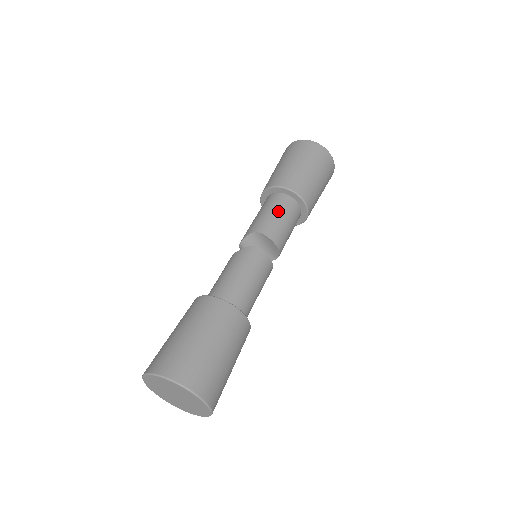
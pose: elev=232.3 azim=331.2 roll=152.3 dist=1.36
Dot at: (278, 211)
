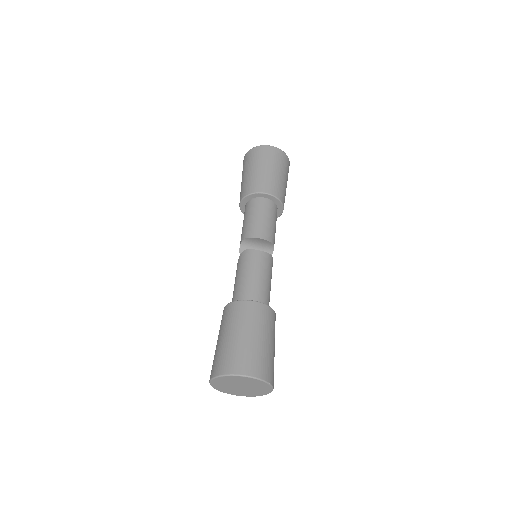
Dot at: (250, 215)
